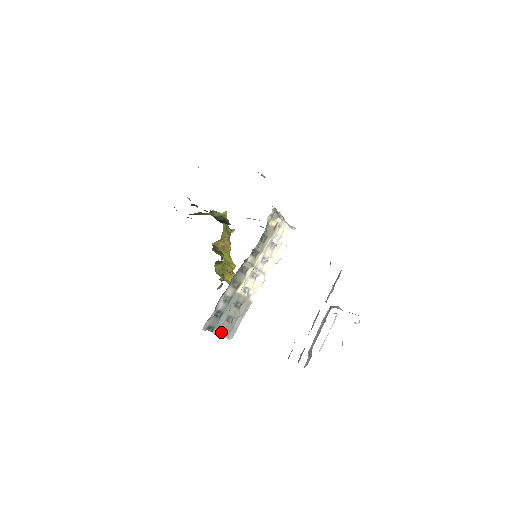
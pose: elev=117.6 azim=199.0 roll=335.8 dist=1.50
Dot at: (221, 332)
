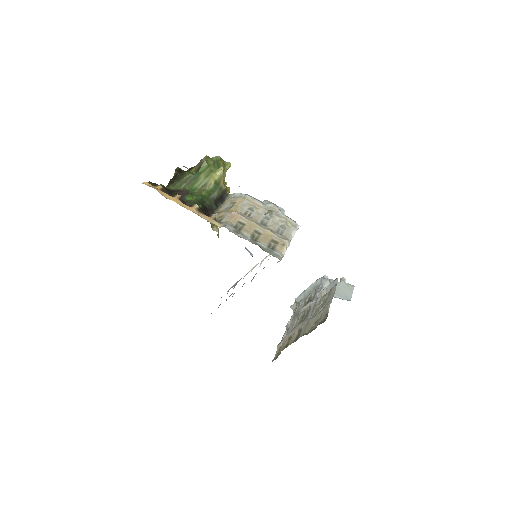
Dot at: (221, 297)
